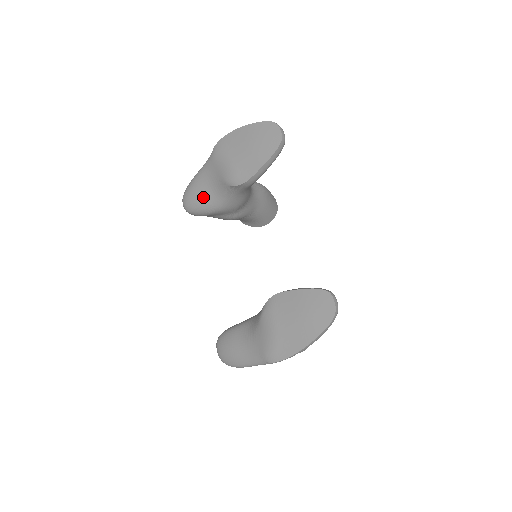
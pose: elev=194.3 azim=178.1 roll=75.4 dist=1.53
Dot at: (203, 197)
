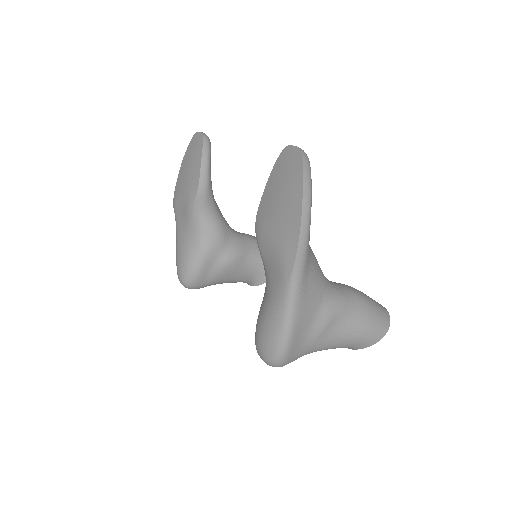
Dot at: (186, 251)
